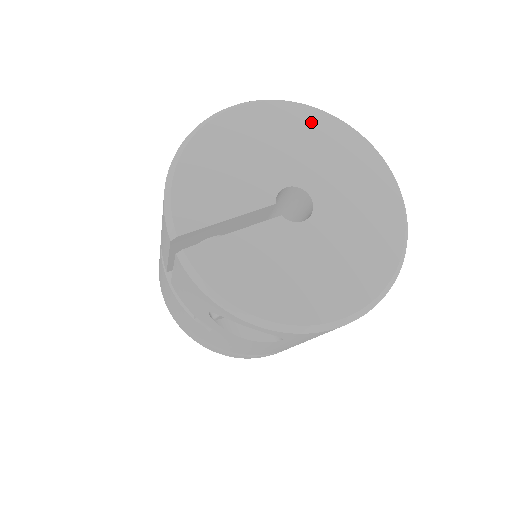
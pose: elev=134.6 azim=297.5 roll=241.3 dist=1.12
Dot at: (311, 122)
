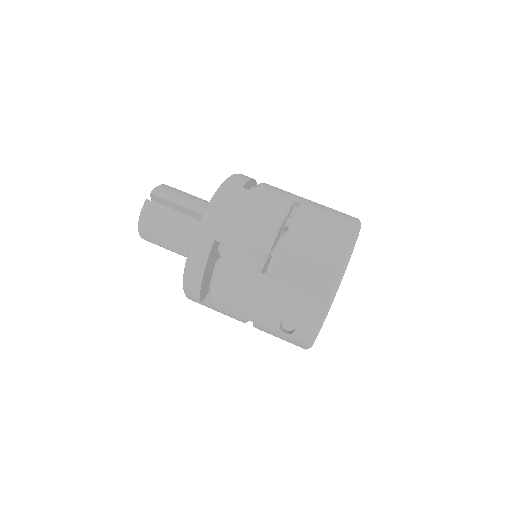
Dot at: occluded
